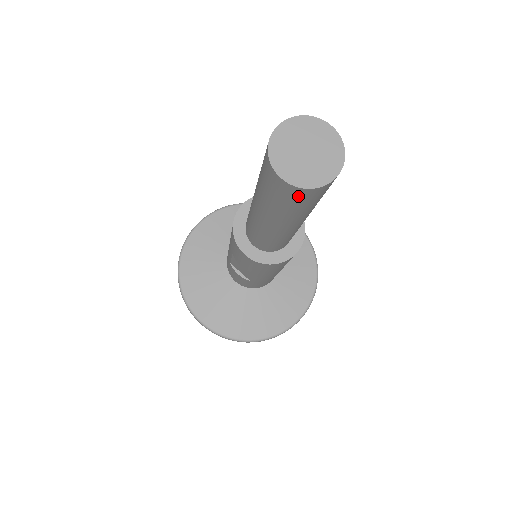
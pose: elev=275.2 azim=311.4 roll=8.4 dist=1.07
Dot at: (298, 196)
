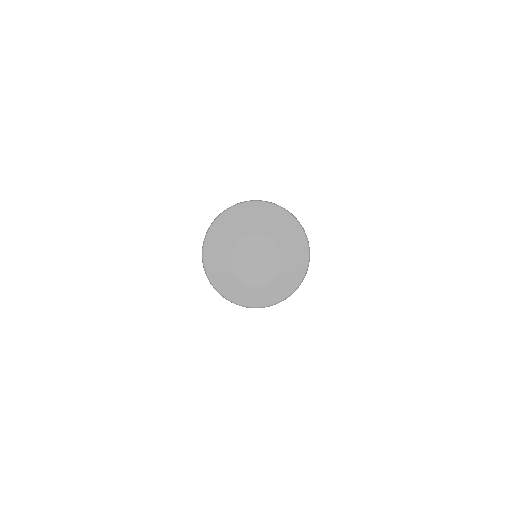
Dot at: occluded
